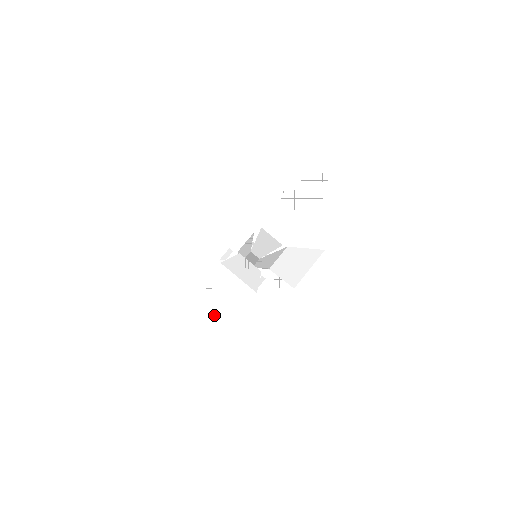
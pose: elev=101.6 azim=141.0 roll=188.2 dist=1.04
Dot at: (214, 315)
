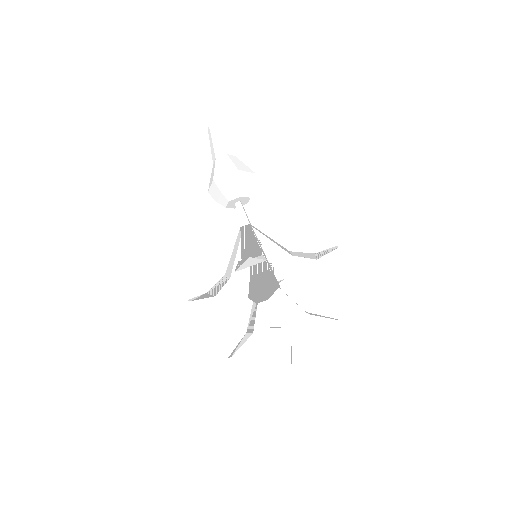
Dot at: (210, 296)
